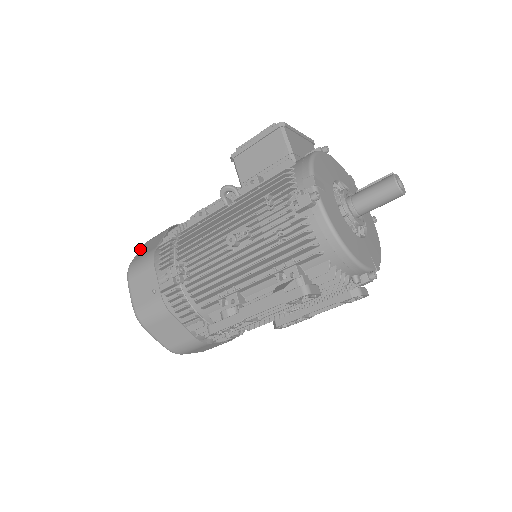
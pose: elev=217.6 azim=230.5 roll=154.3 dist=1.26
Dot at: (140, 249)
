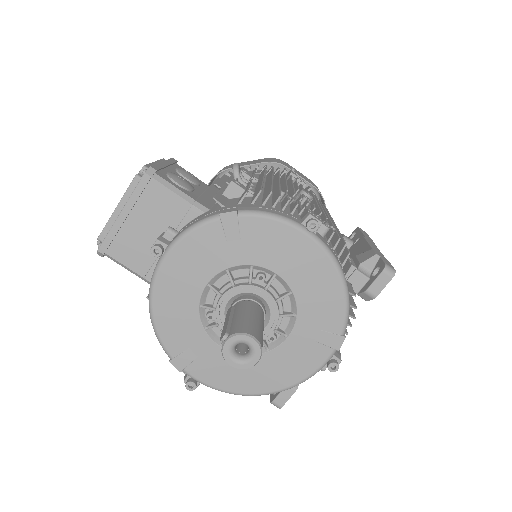
Dot at: occluded
